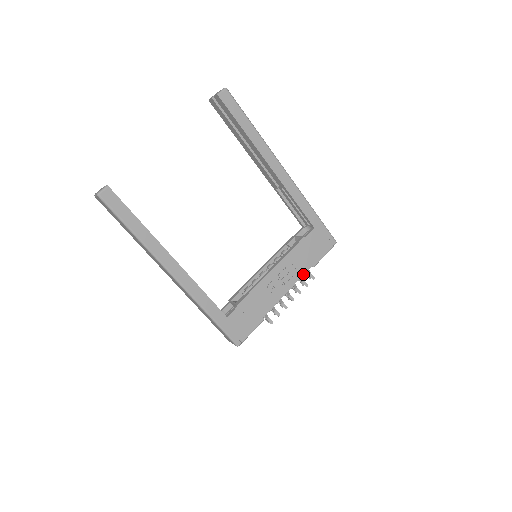
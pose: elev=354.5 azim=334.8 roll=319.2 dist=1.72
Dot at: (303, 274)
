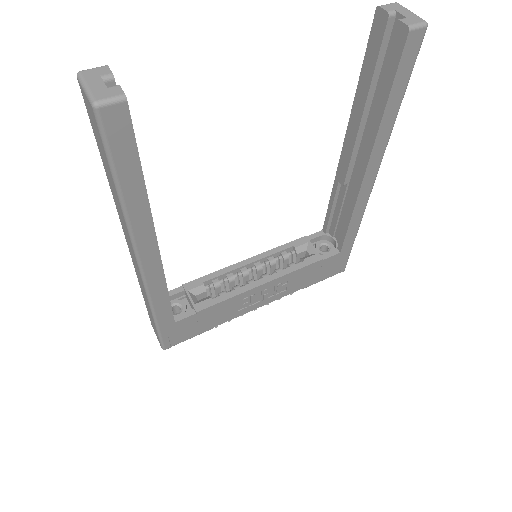
Dot at: occluded
